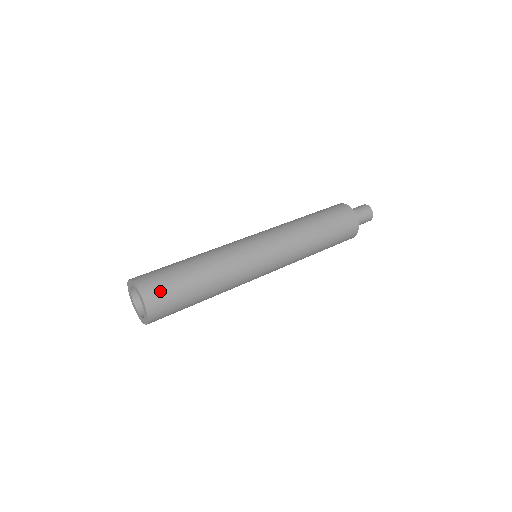
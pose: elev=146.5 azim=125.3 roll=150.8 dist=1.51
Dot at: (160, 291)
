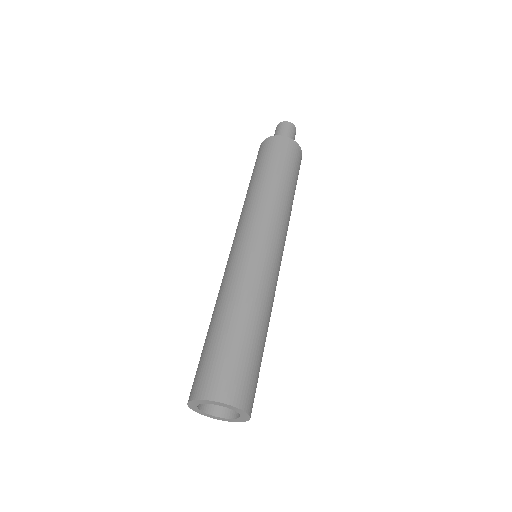
Dot at: (238, 381)
